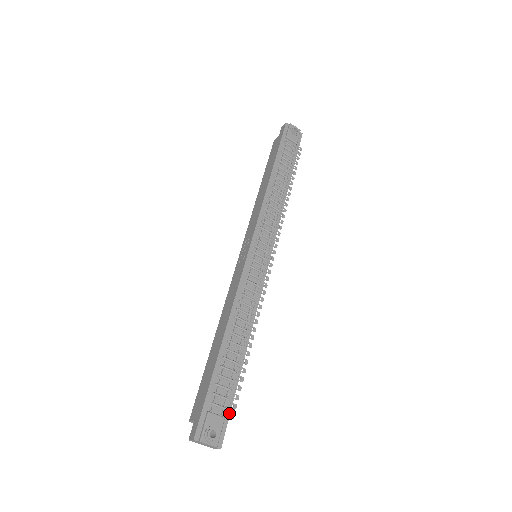
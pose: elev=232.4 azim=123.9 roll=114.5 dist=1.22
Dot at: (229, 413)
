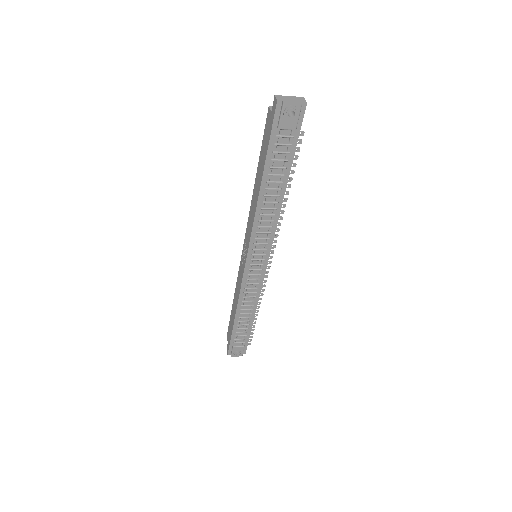
Dot at: (247, 343)
